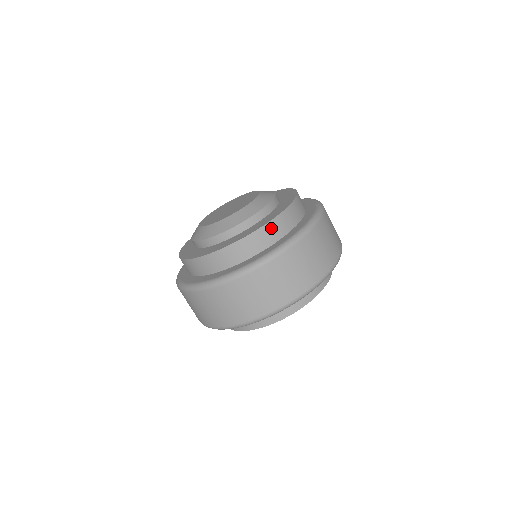
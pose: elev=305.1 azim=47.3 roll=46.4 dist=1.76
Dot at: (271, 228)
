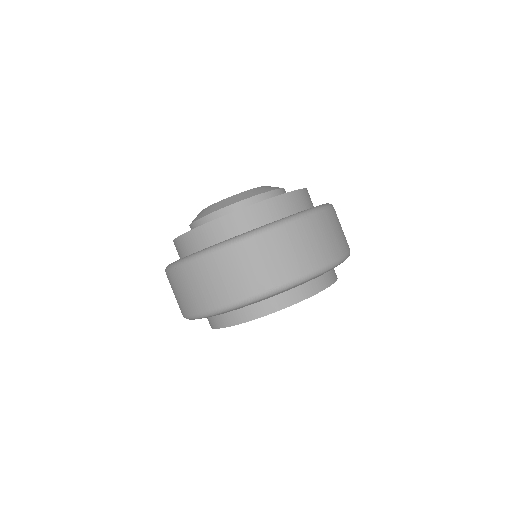
Dot at: (307, 194)
